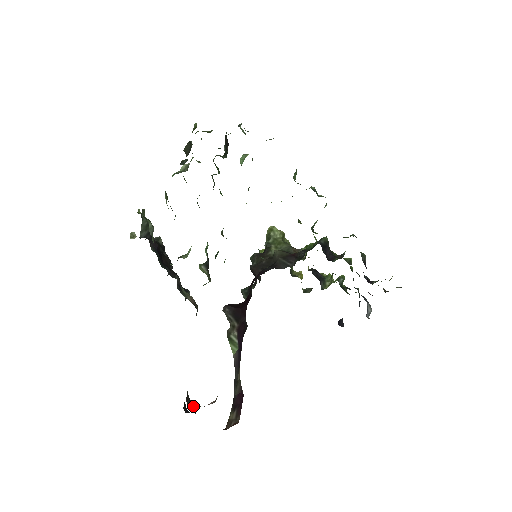
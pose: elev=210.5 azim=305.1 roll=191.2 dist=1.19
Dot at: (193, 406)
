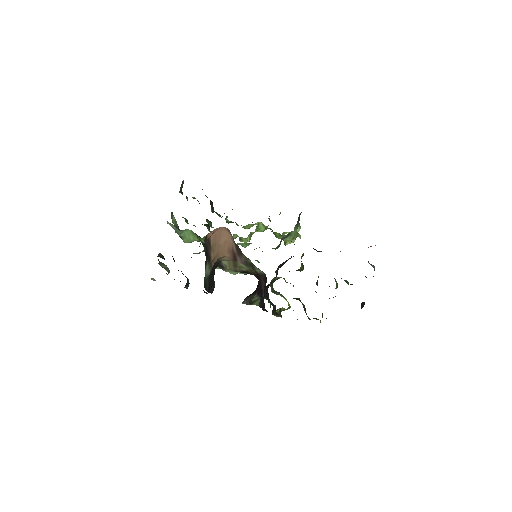
Dot at: occluded
